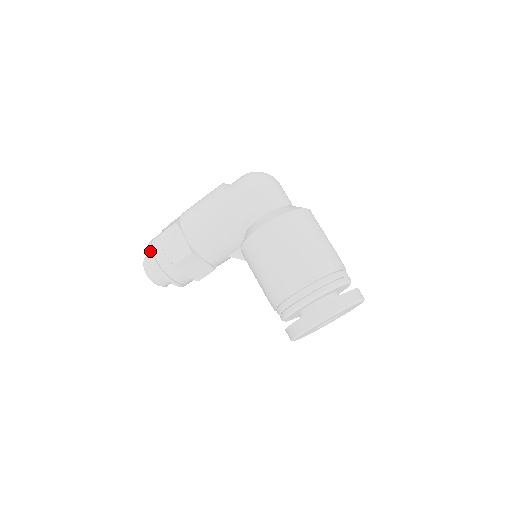
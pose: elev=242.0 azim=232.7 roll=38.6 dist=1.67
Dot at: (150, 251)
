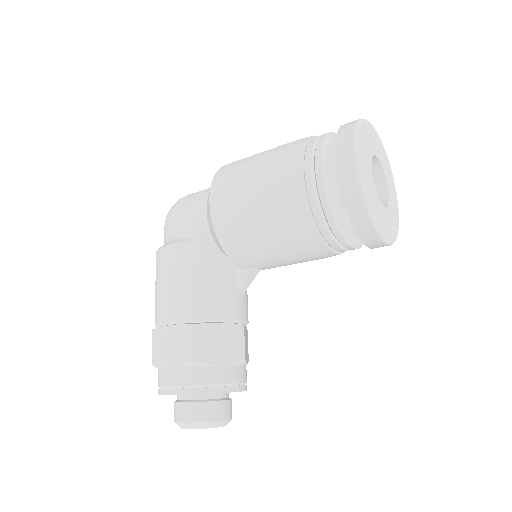
Dot at: (162, 392)
